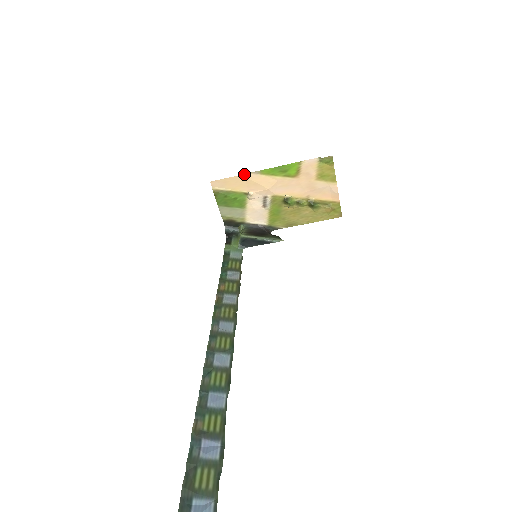
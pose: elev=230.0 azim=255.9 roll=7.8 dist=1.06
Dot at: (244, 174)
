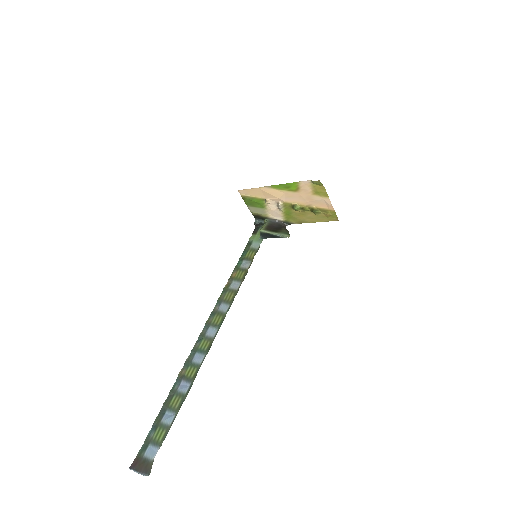
Dot at: (259, 187)
